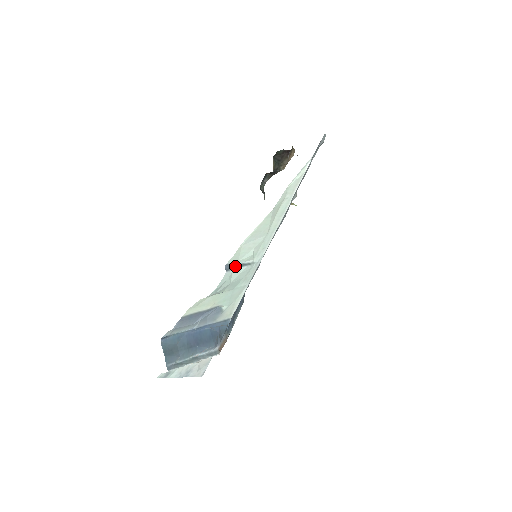
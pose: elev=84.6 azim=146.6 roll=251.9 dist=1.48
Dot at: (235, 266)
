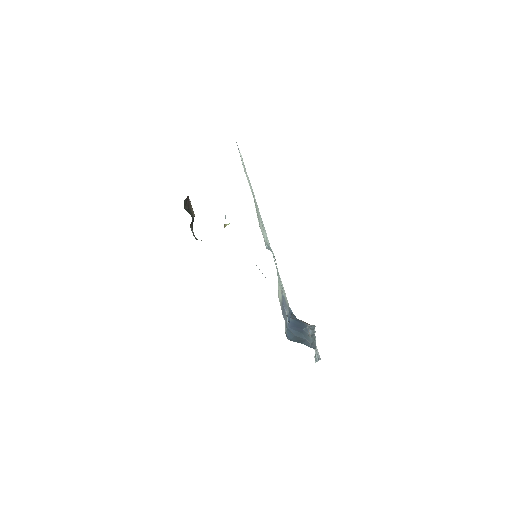
Dot at: (268, 248)
